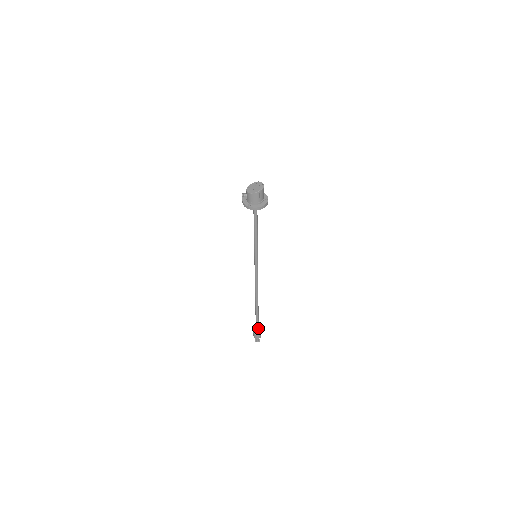
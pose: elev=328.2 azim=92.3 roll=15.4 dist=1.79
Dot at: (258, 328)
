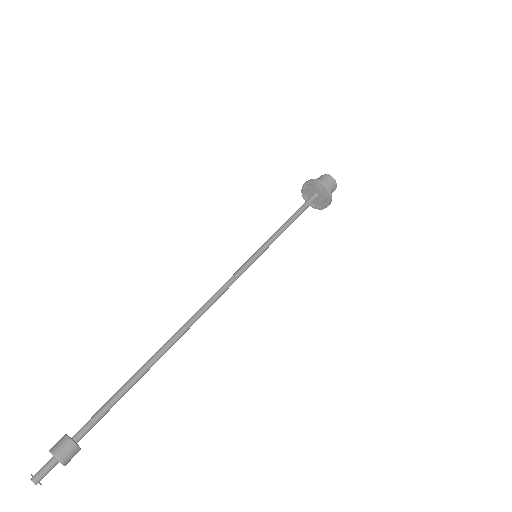
Dot at: (90, 424)
